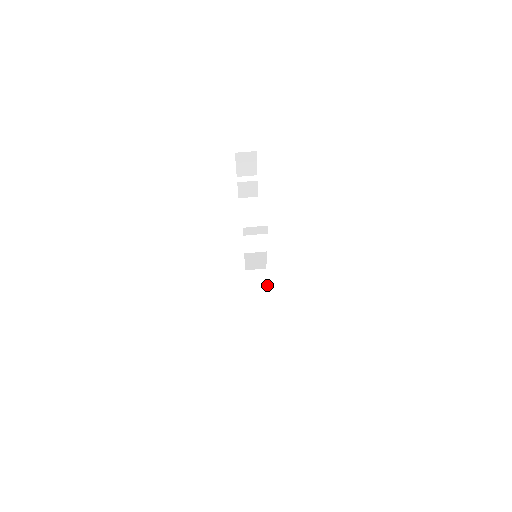
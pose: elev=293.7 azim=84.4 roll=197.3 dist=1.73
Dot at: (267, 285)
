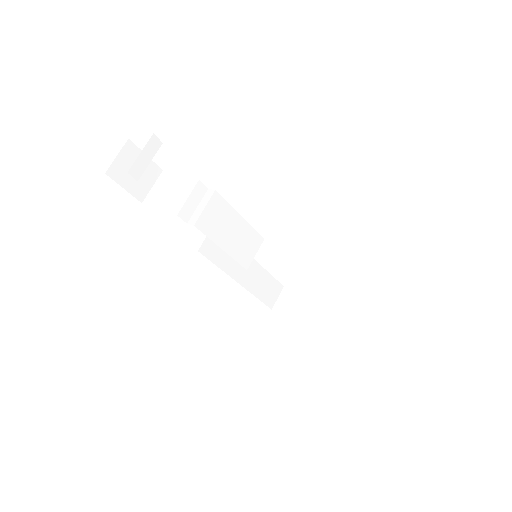
Dot at: occluded
